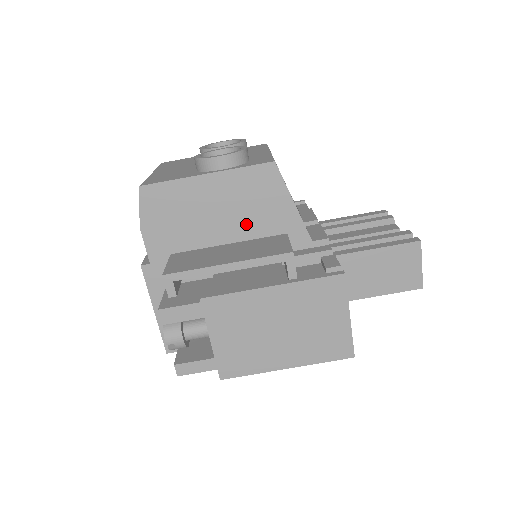
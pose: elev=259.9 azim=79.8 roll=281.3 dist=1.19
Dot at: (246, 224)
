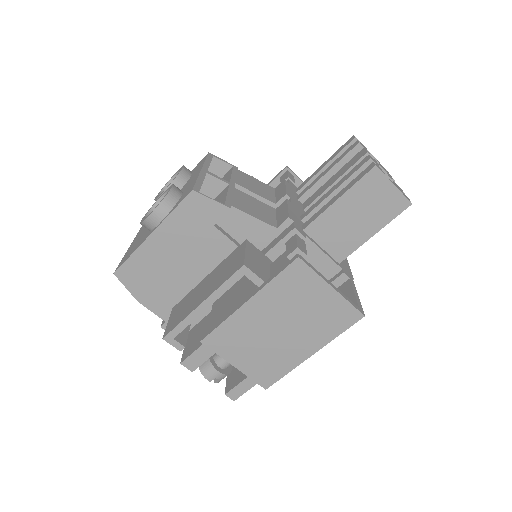
Dot at: (210, 251)
